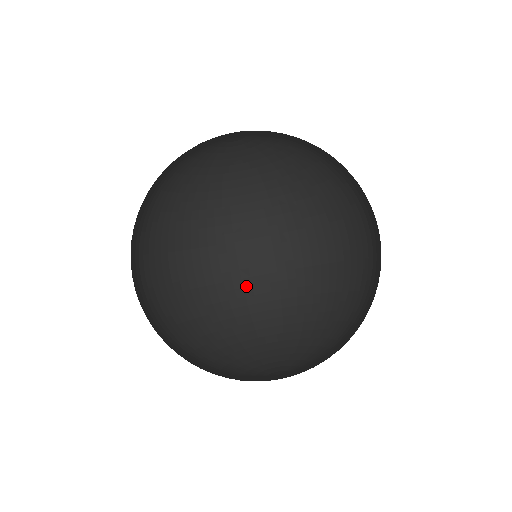
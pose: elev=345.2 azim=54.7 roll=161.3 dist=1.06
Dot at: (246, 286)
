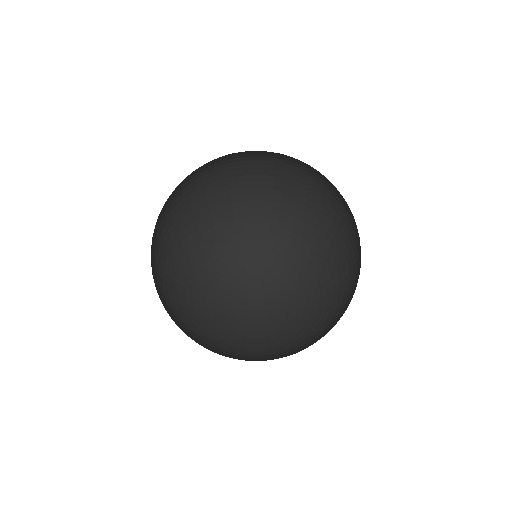
Dot at: (291, 206)
